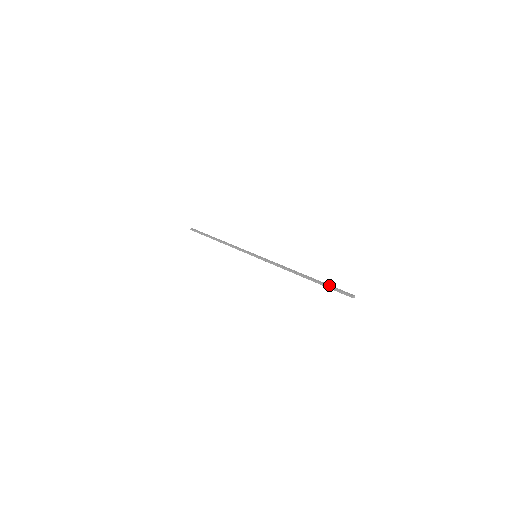
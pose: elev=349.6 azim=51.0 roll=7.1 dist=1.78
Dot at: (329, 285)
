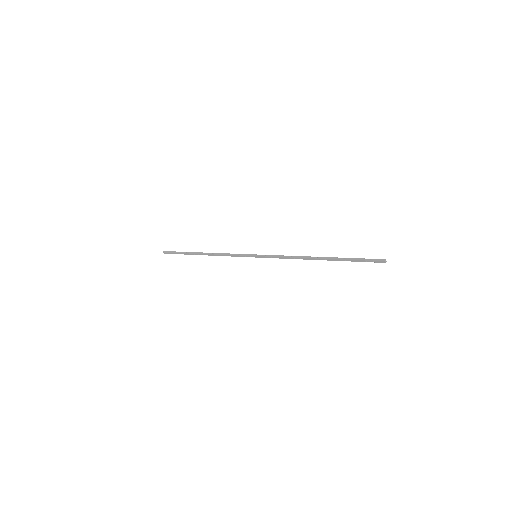
Dot at: (354, 258)
